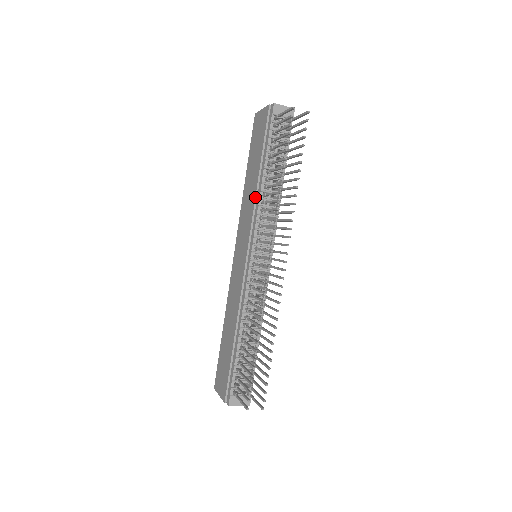
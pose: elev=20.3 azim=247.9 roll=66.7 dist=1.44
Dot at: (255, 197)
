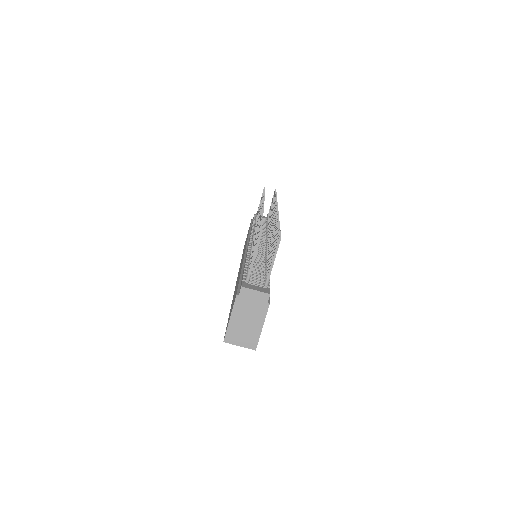
Dot at: occluded
